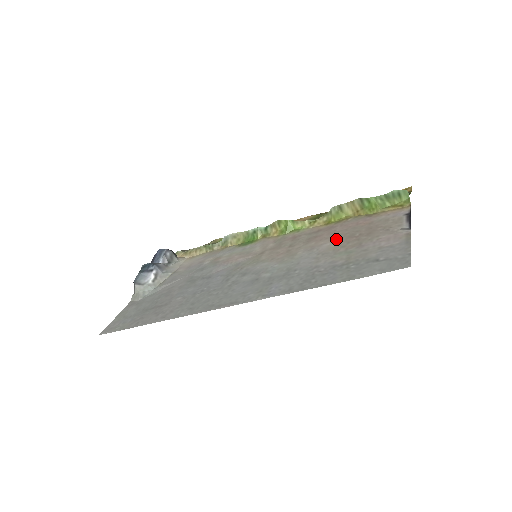
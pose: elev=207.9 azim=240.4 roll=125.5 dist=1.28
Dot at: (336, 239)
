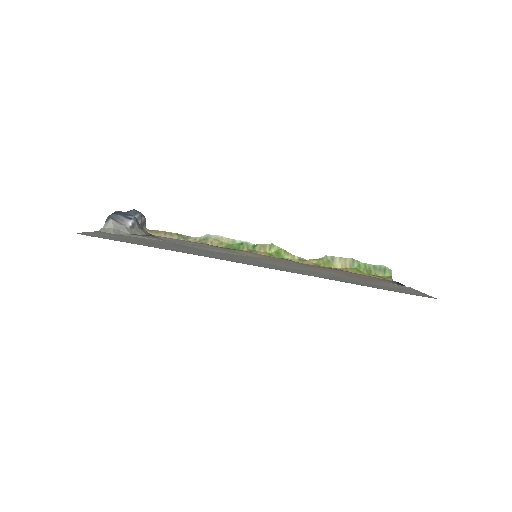
Dot at: (340, 273)
